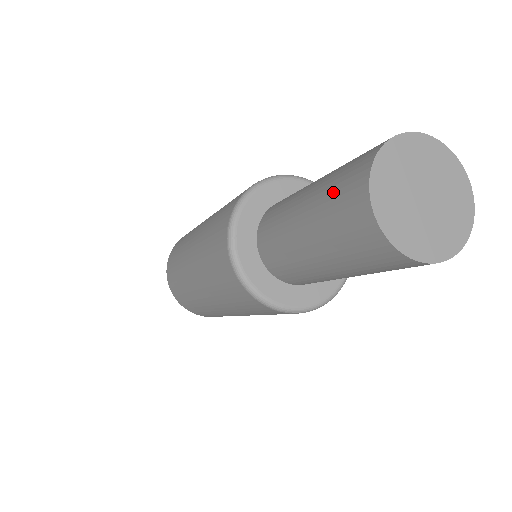
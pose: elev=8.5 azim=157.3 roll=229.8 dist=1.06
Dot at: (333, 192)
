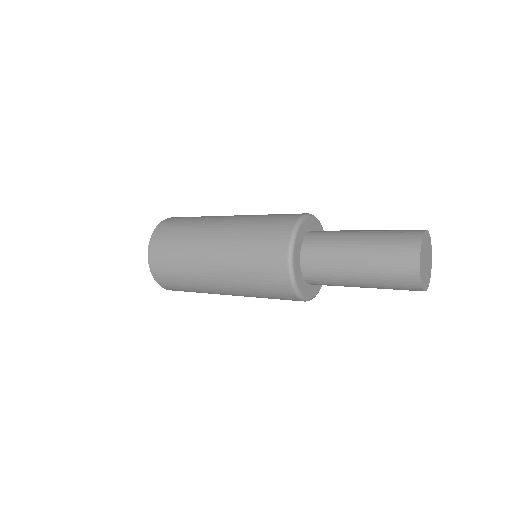
Dot at: (390, 277)
